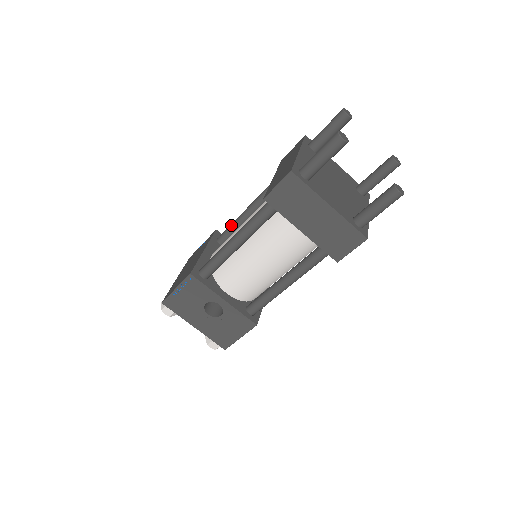
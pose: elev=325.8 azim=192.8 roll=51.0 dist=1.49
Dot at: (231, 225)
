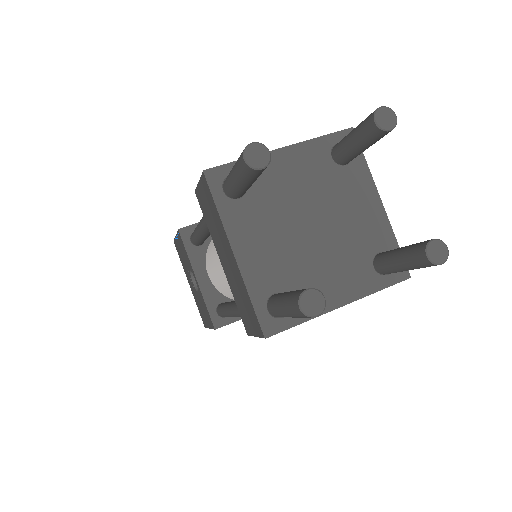
Dot at: occluded
